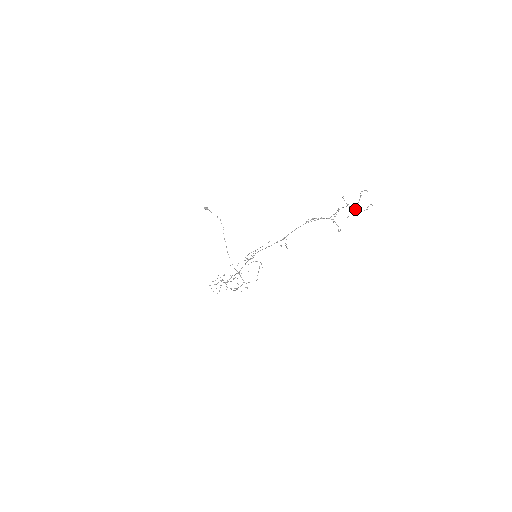
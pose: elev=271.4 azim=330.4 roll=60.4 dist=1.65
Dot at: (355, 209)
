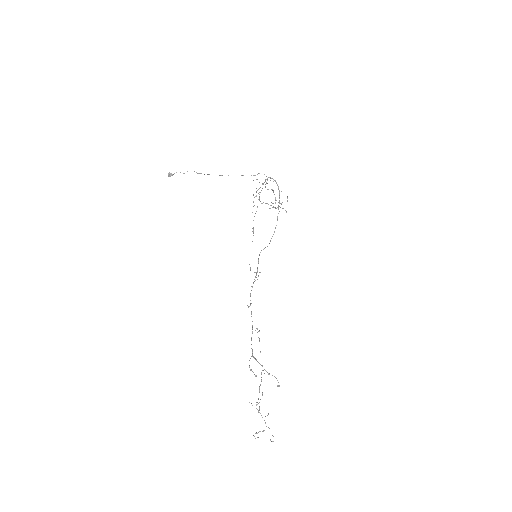
Dot at: occluded
